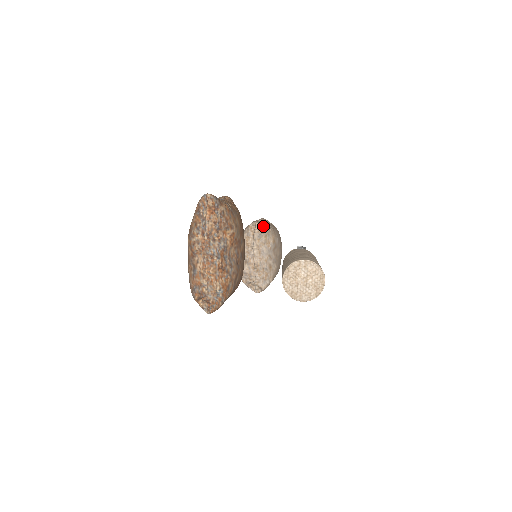
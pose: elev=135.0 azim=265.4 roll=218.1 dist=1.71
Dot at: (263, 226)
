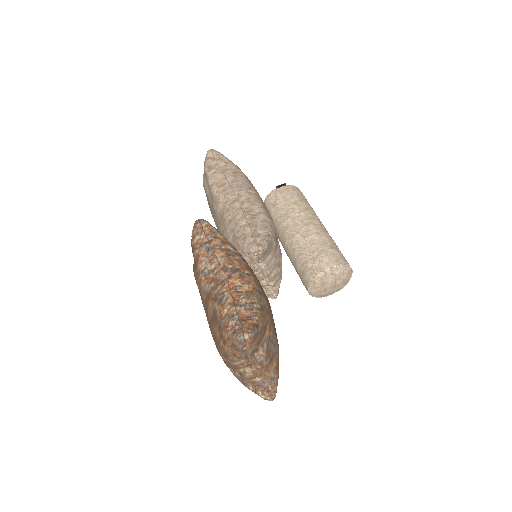
Dot at: (266, 243)
